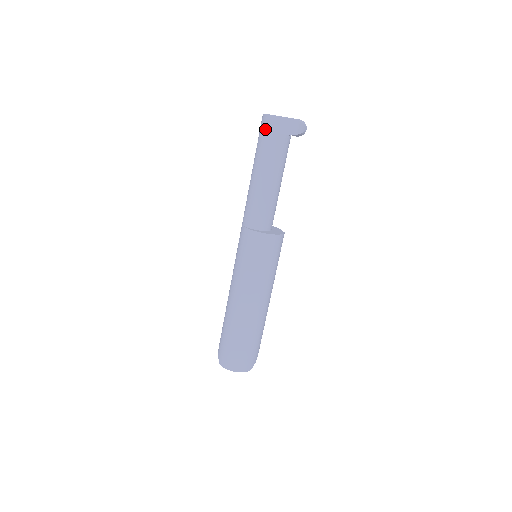
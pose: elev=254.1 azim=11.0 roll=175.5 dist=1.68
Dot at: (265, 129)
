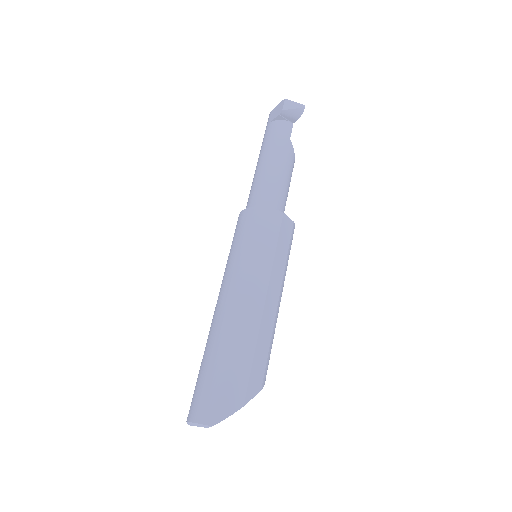
Dot at: occluded
